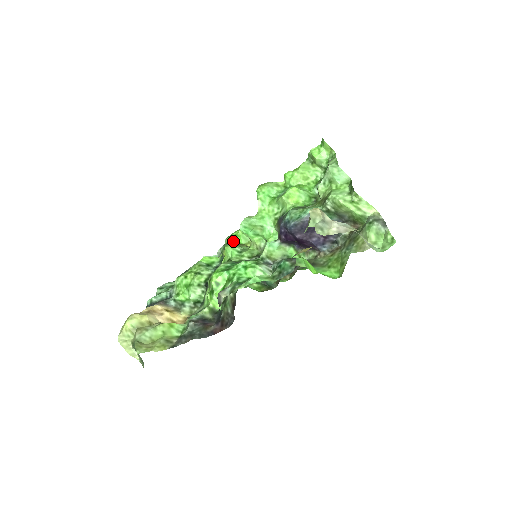
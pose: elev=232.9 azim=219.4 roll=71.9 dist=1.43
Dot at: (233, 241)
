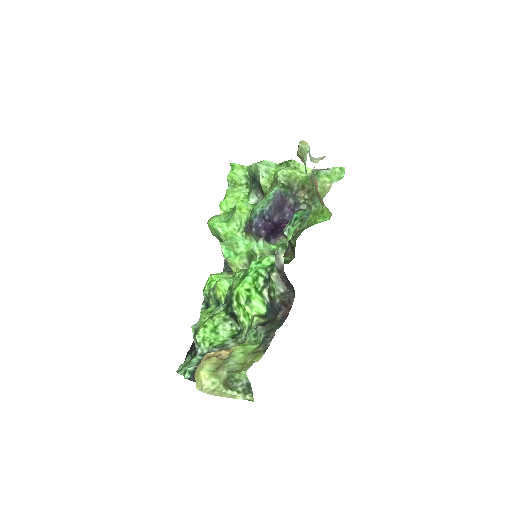
Dot at: (213, 285)
